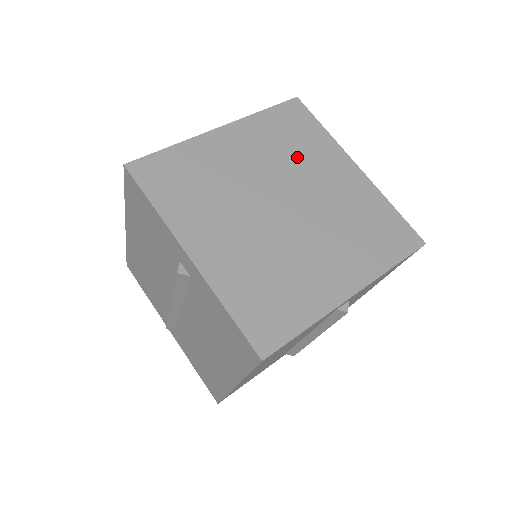
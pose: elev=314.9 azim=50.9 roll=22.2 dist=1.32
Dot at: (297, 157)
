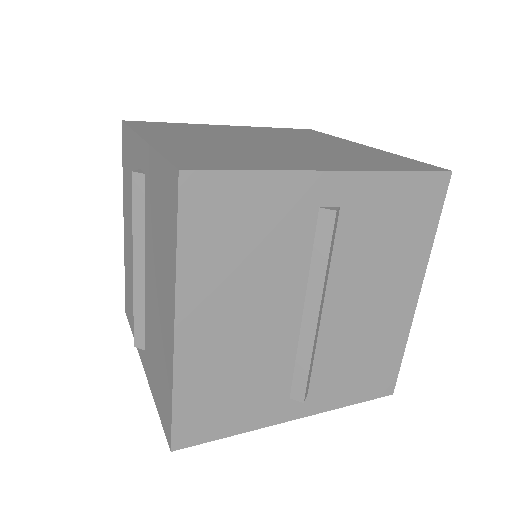
Dot at: (297, 137)
